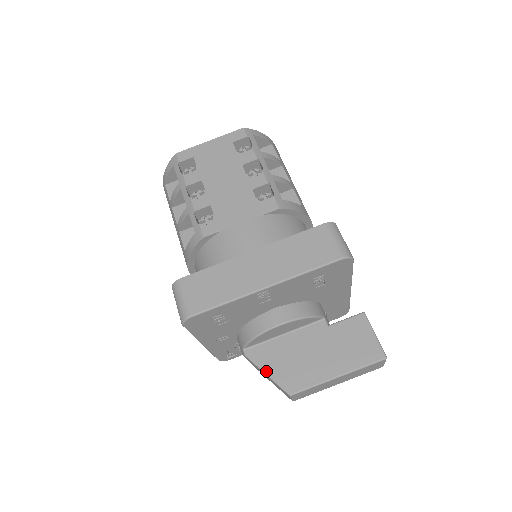
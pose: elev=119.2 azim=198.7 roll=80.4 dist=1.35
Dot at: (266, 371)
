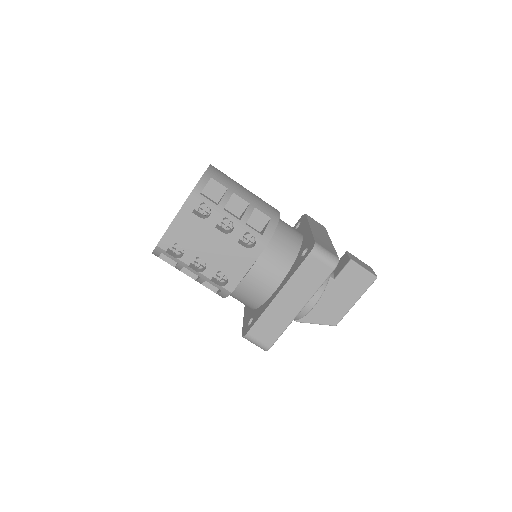
Dot at: (315, 323)
